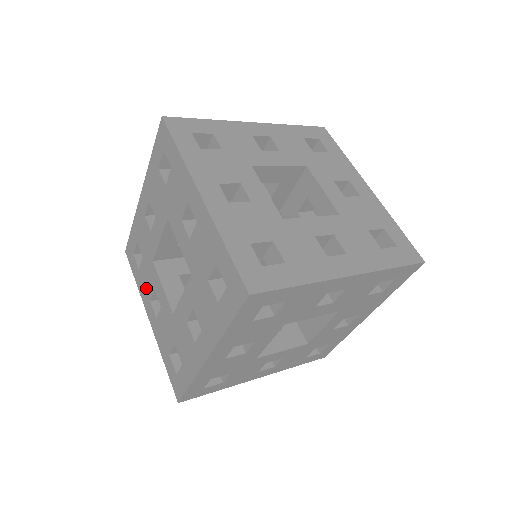
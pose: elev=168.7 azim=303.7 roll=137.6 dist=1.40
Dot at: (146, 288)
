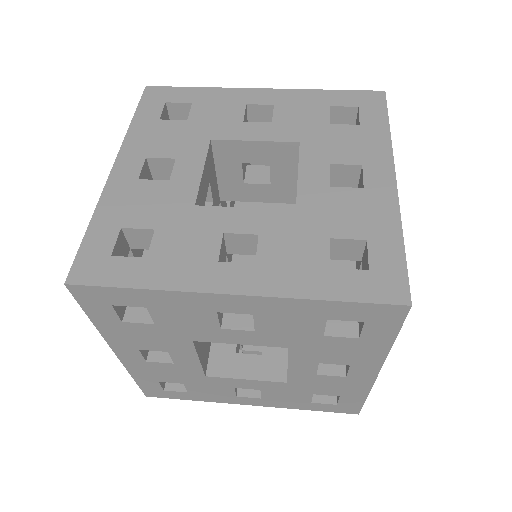
Dot at: occluded
